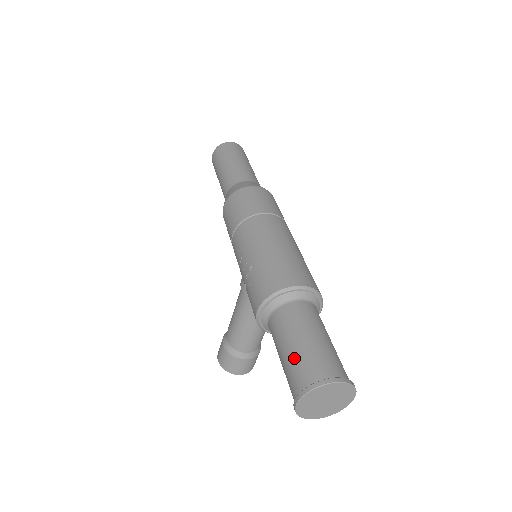
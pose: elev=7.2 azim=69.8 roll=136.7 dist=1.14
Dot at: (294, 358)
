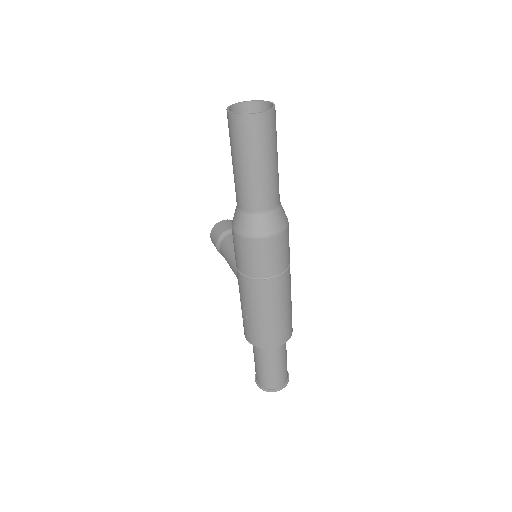
Dot at: (261, 373)
